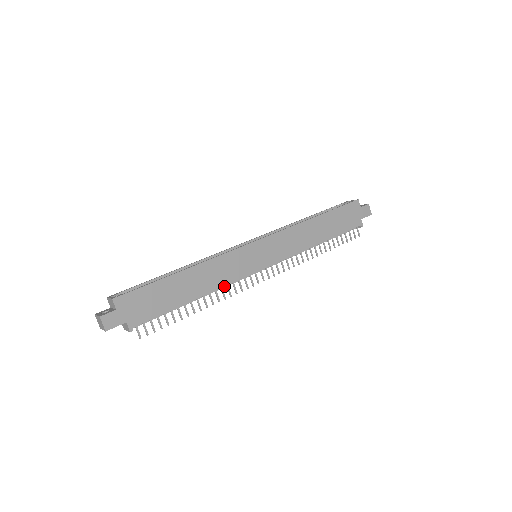
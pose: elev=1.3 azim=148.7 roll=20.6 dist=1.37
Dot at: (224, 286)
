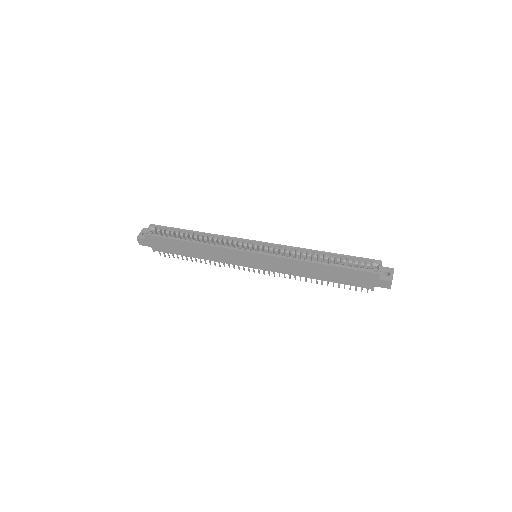
Dot at: (219, 262)
